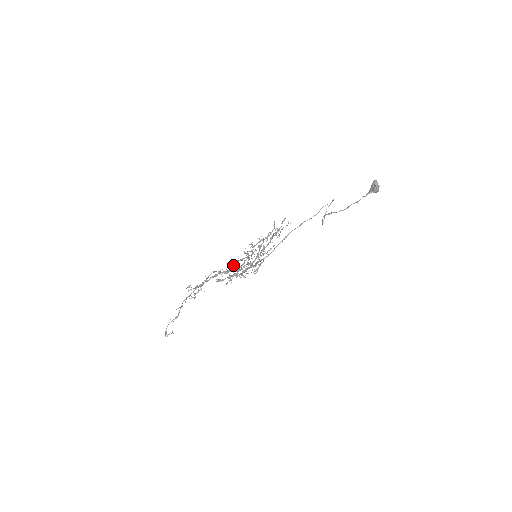
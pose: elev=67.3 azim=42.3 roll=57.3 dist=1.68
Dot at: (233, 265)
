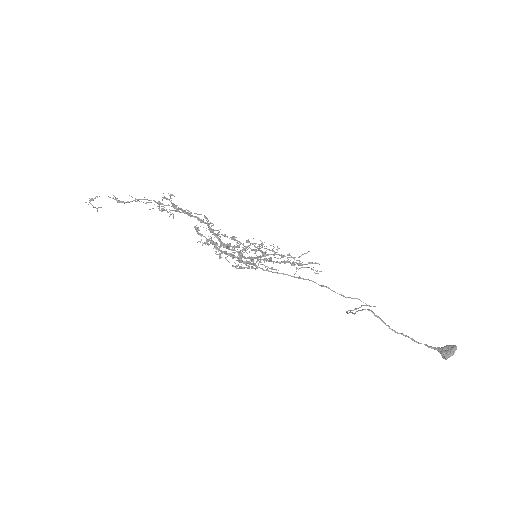
Dot at: (225, 235)
